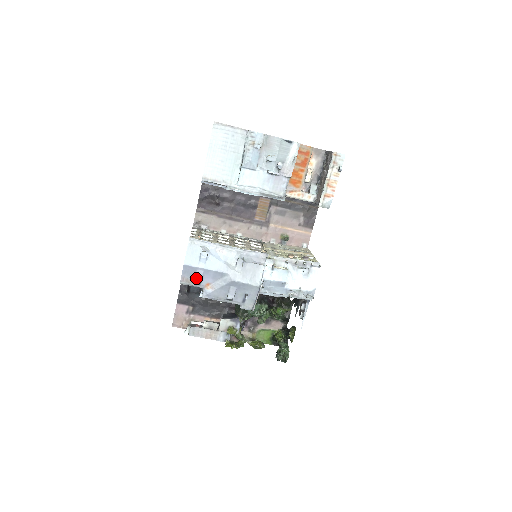
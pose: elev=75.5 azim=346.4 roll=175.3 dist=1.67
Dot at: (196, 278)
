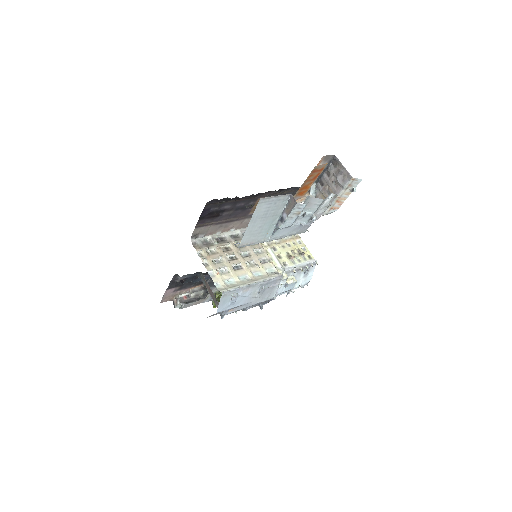
Dot at: (223, 313)
